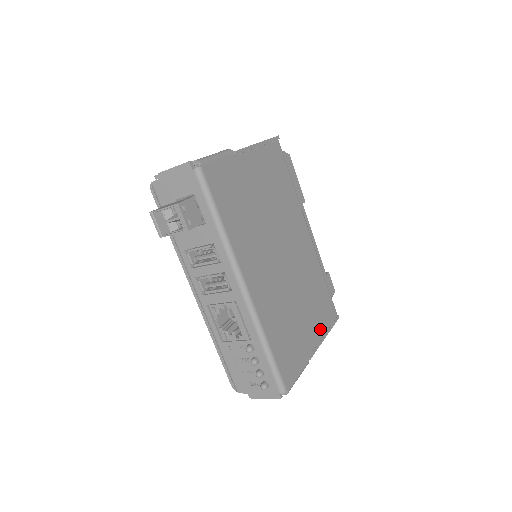
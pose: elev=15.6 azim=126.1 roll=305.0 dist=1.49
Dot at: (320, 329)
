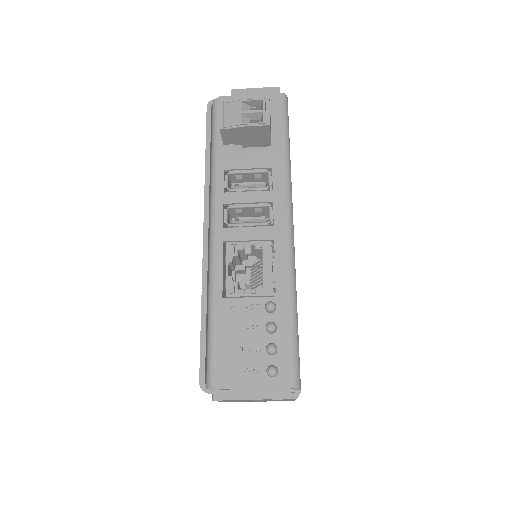
Dot at: occluded
